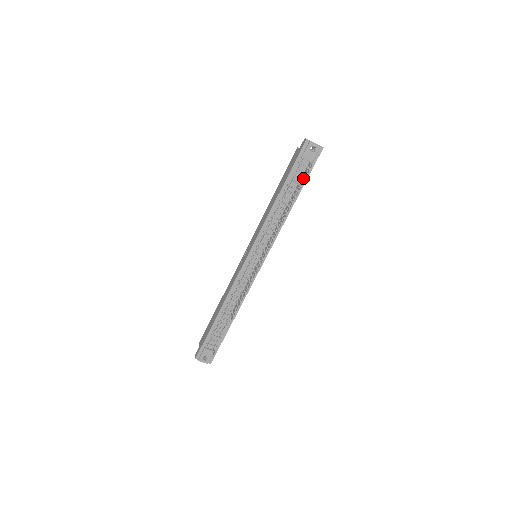
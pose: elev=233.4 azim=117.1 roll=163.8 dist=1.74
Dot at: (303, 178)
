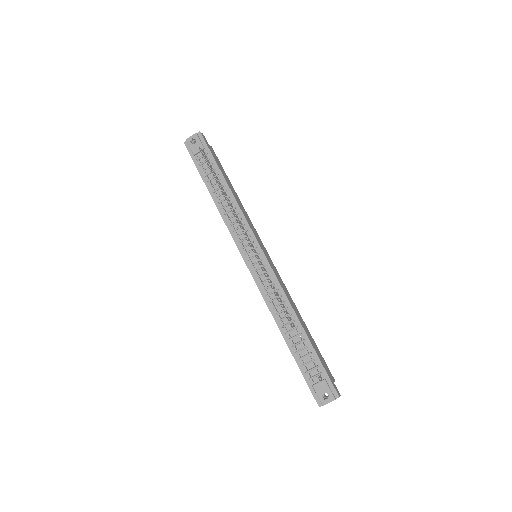
Dot at: (211, 164)
